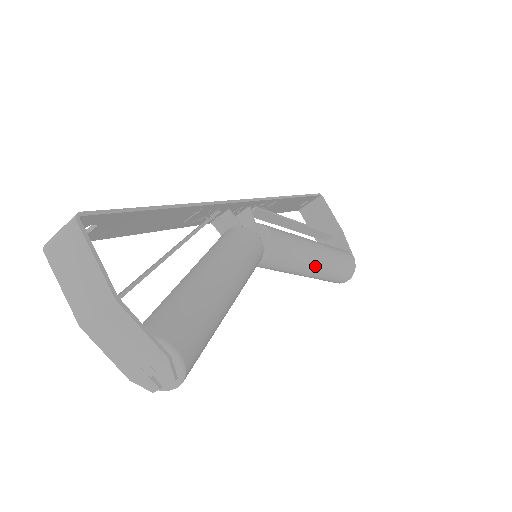
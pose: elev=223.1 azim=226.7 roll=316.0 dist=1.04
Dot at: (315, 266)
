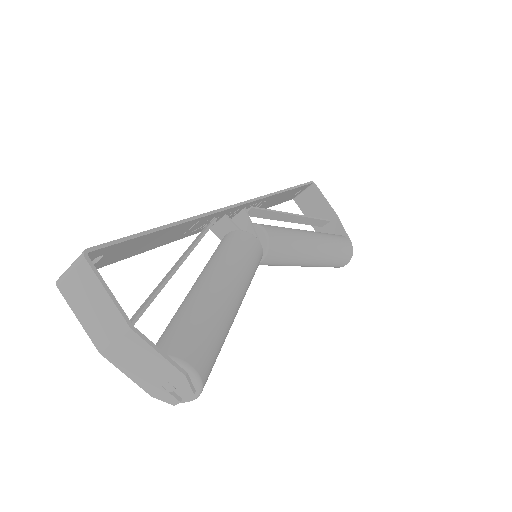
Dot at: (314, 256)
